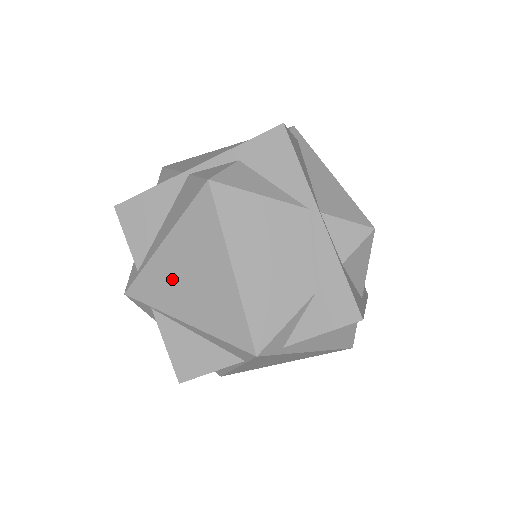
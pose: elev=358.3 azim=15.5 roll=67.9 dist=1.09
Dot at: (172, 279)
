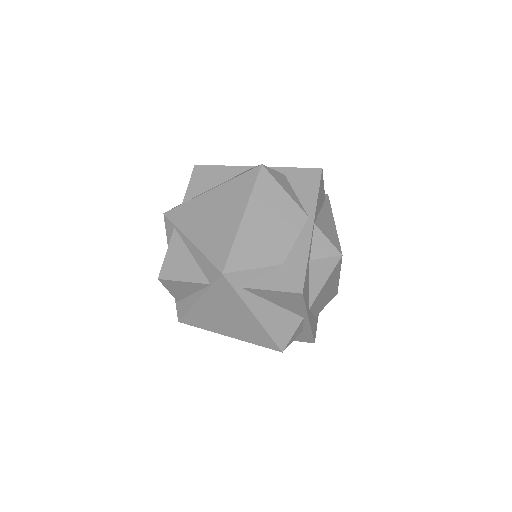
Dot at: (201, 212)
